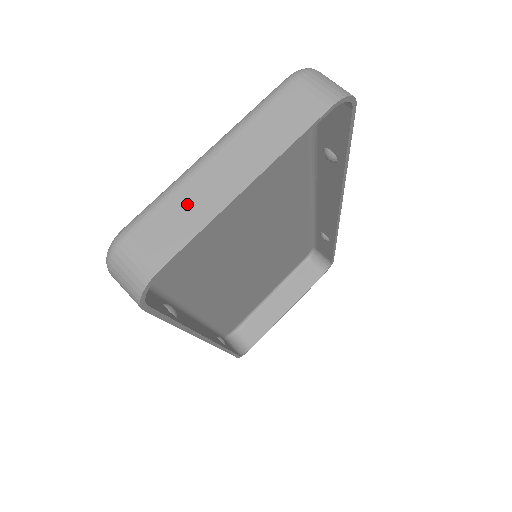
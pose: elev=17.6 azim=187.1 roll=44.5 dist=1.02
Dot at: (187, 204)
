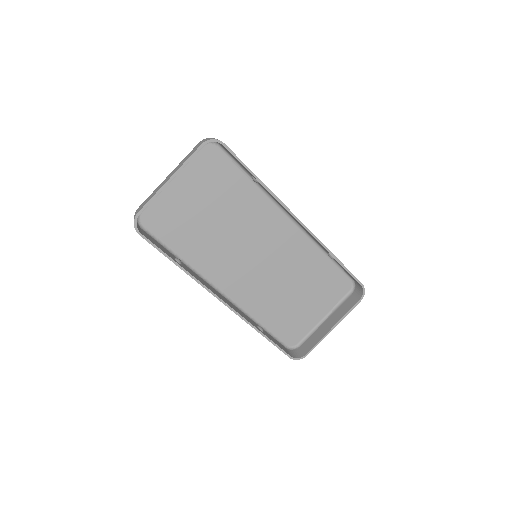
Dot at: (154, 192)
